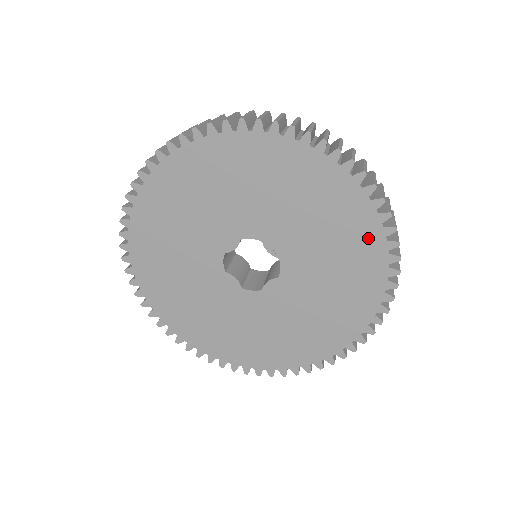
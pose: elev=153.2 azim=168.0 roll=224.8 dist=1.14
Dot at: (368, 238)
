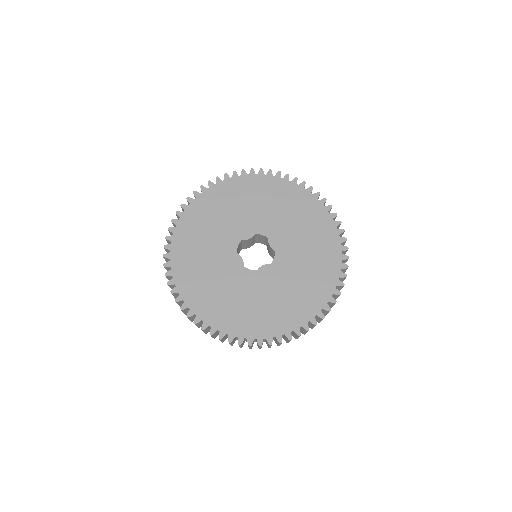
Dot at: (332, 250)
